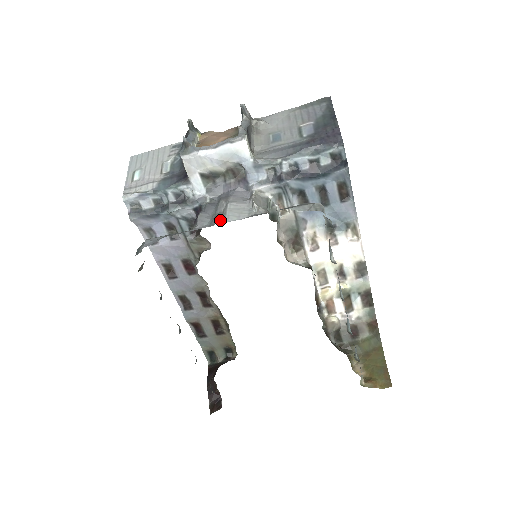
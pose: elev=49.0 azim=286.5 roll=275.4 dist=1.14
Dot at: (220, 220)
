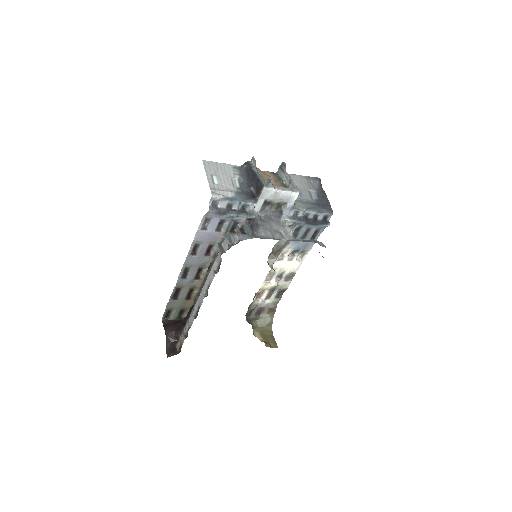
Dot at: (282, 237)
